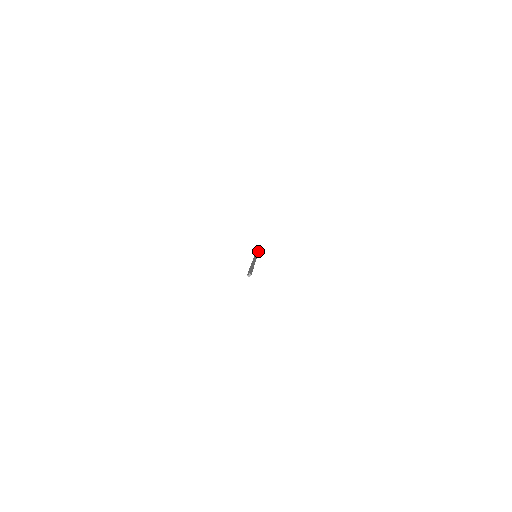
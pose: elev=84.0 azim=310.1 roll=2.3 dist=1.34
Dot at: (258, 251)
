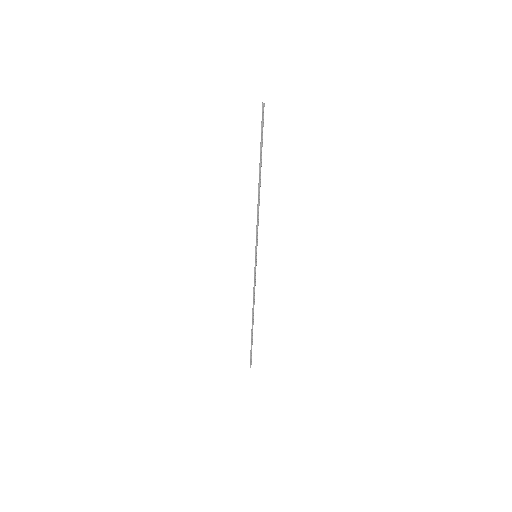
Dot at: (254, 304)
